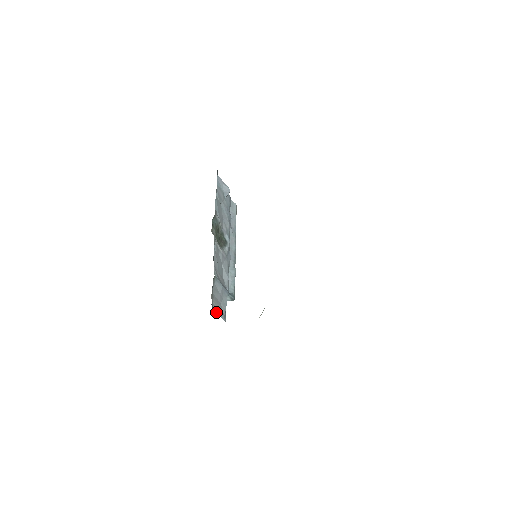
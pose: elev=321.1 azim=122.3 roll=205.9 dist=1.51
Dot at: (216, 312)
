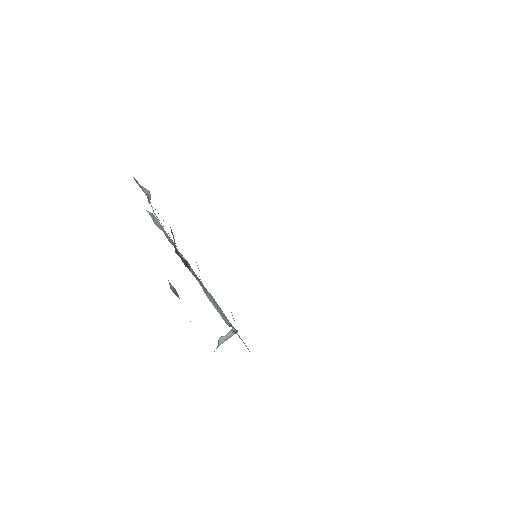
Dot at: occluded
